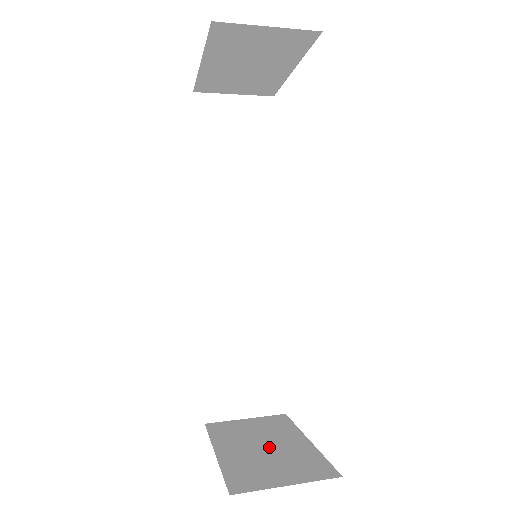
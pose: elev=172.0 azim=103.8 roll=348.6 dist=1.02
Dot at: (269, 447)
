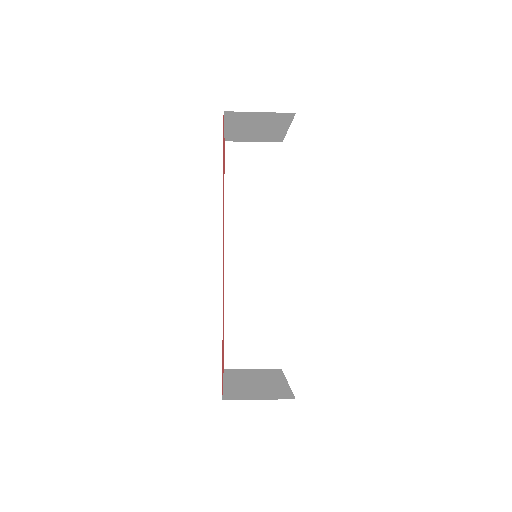
Dot at: (259, 383)
